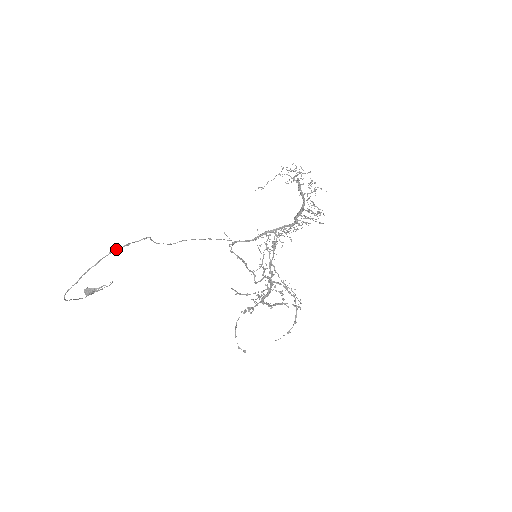
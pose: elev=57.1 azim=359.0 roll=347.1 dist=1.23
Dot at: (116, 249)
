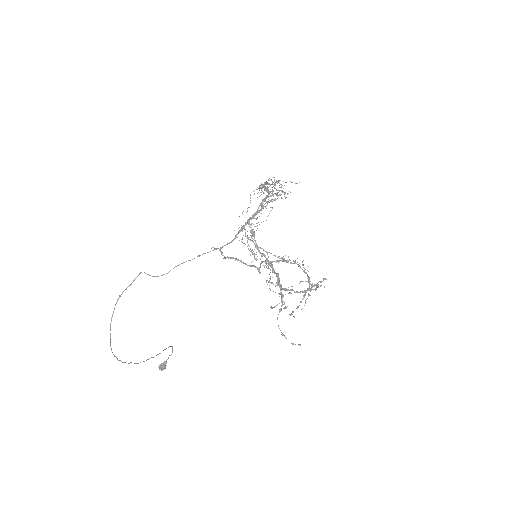
Dot at: (122, 292)
